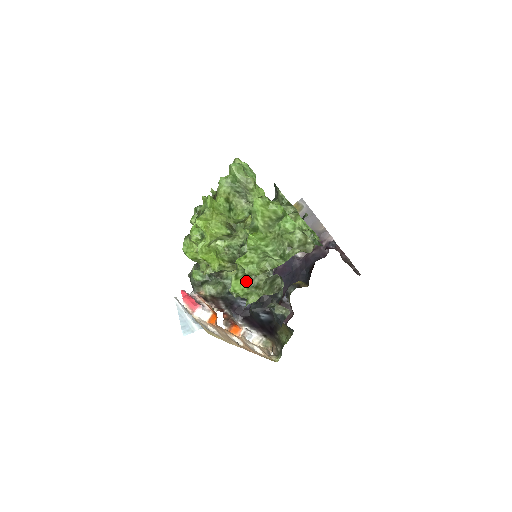
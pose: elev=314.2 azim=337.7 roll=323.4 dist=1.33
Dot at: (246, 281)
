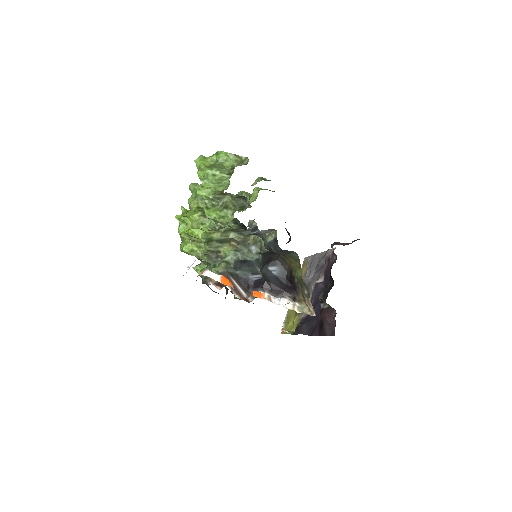
Dot at: (217, 209)
